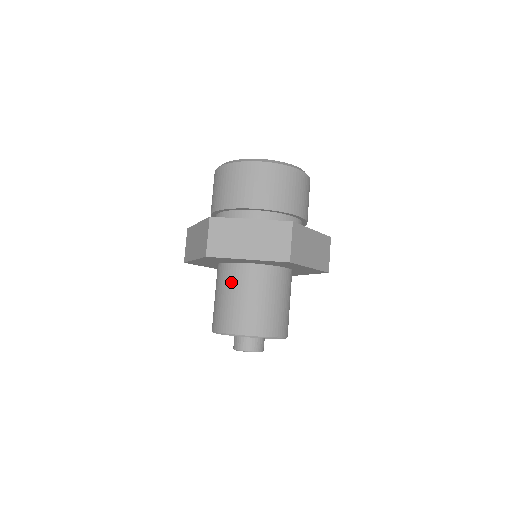
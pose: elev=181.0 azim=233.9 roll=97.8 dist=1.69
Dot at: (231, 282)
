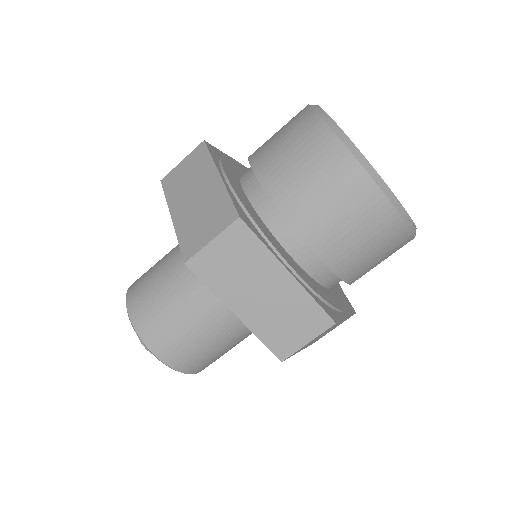
Dot at: occluded
